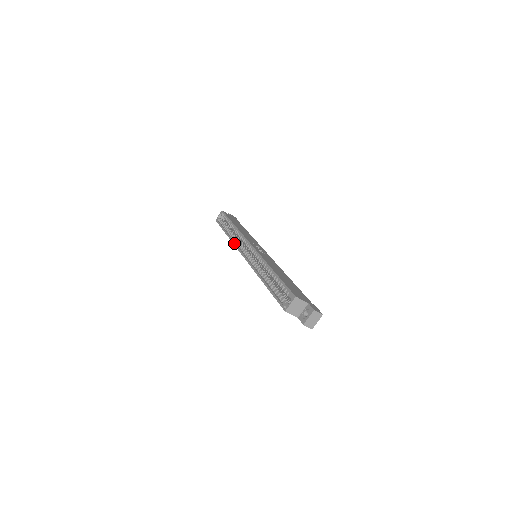
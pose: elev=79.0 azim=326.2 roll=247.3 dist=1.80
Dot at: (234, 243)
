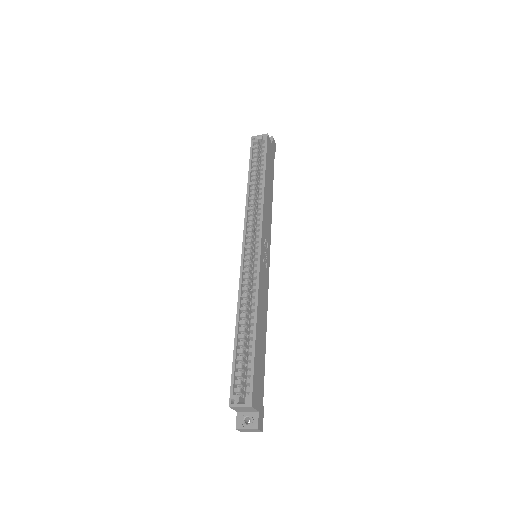
Dot at: (246, 212)
